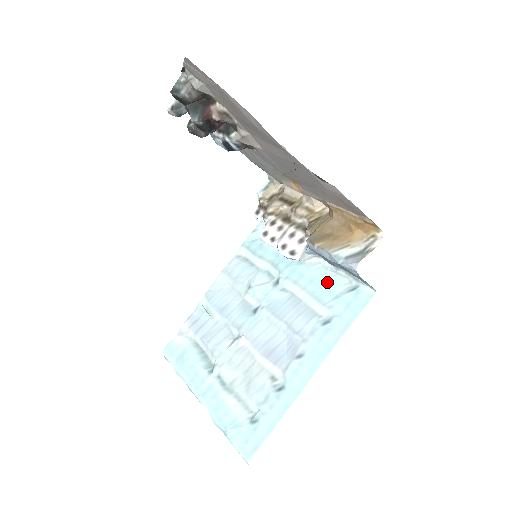
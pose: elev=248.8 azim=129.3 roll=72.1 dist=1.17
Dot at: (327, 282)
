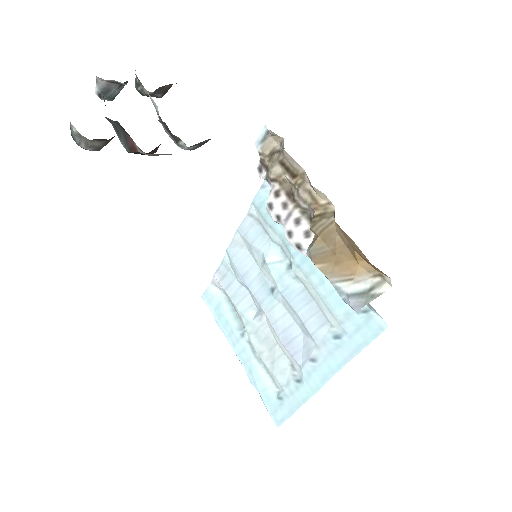
Dot at: occluded
